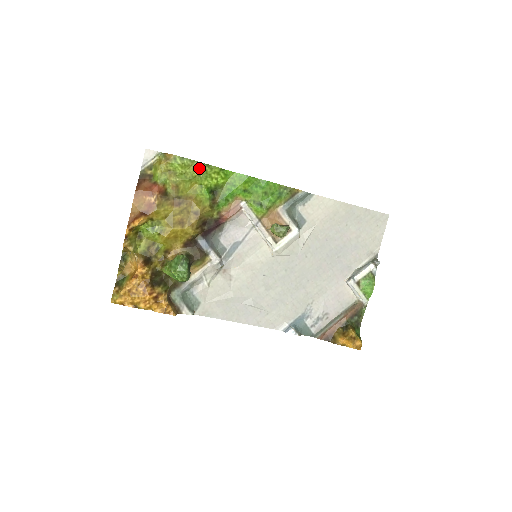
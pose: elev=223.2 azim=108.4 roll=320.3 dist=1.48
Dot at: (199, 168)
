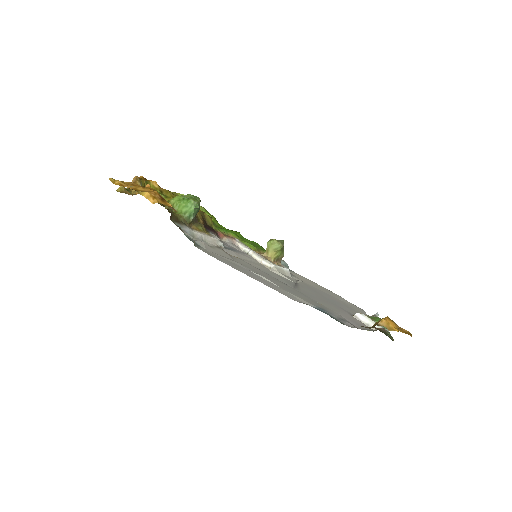
Dot at: (201, 206)
